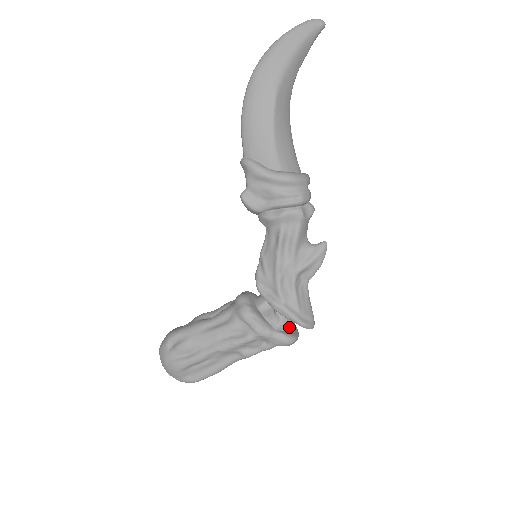
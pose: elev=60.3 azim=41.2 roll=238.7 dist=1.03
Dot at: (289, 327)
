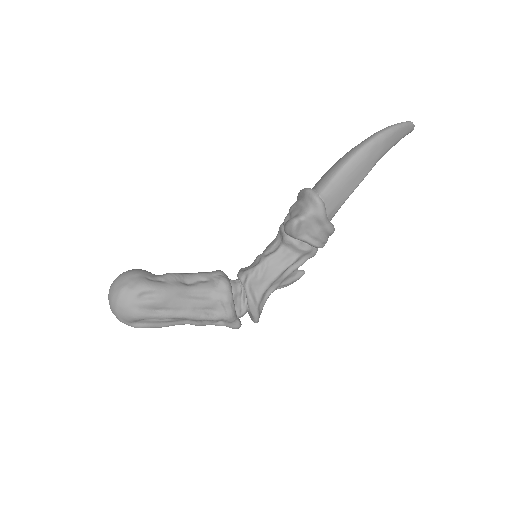
Dot at: (242, 316)
